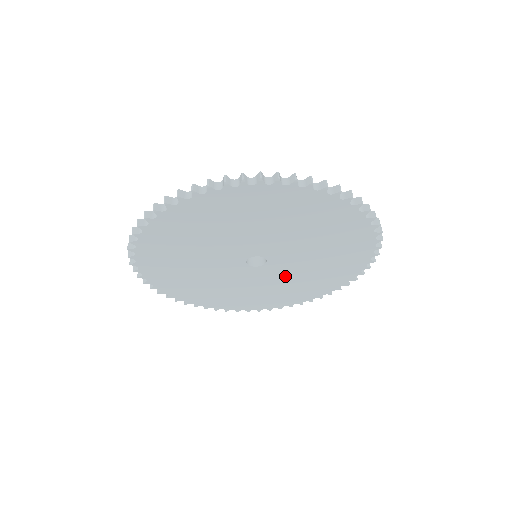
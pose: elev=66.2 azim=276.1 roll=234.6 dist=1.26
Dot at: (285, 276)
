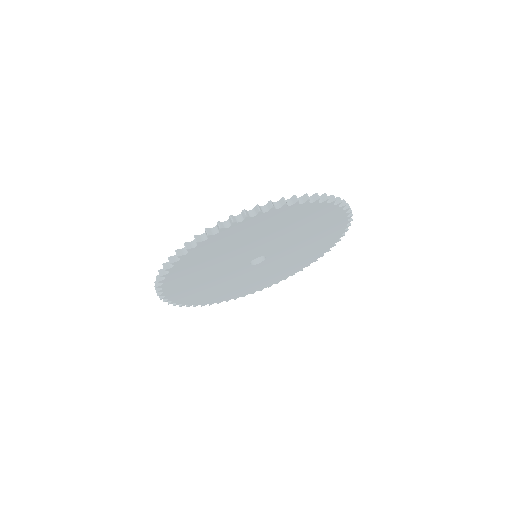
Dot at: (293, 248)
